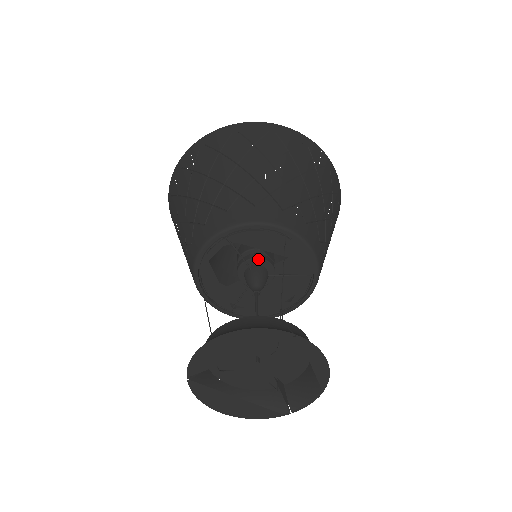
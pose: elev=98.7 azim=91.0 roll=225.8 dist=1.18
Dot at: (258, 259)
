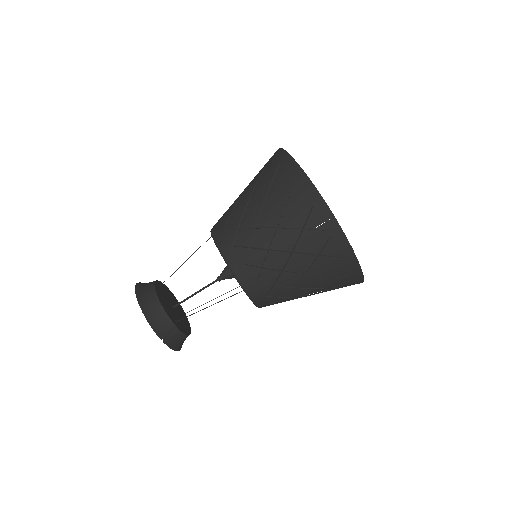
Dot at: occluded
